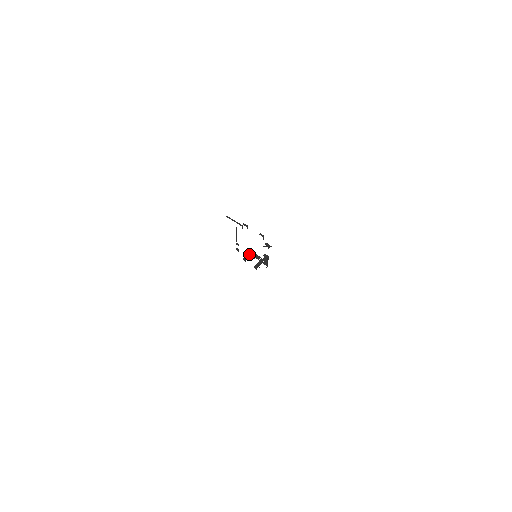
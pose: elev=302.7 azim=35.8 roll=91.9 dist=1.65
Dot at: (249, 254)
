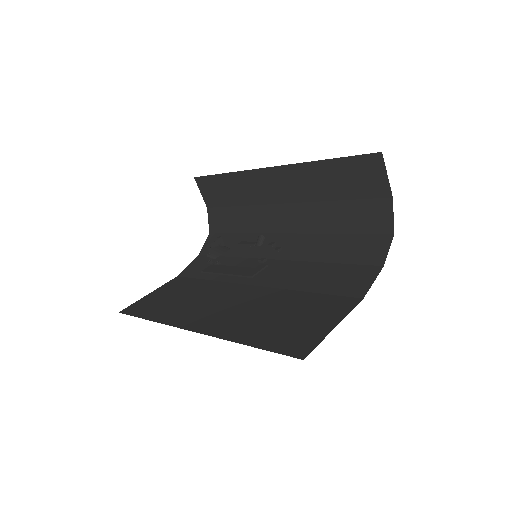
Dot at: (210, 249)
